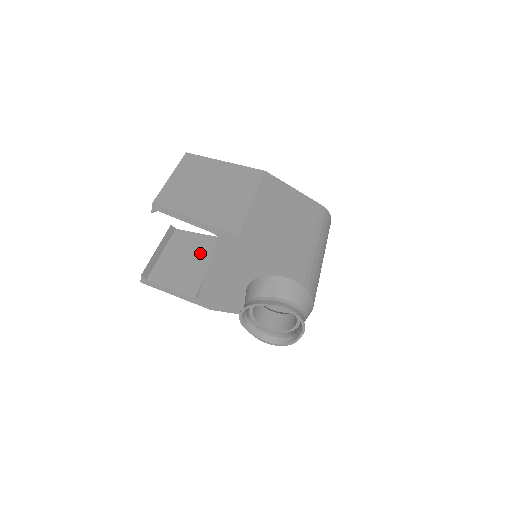
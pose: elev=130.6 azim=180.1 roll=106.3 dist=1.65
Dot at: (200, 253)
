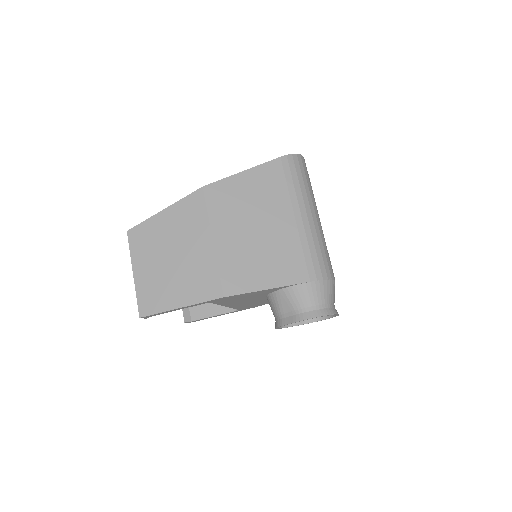
Dot at: occluded
